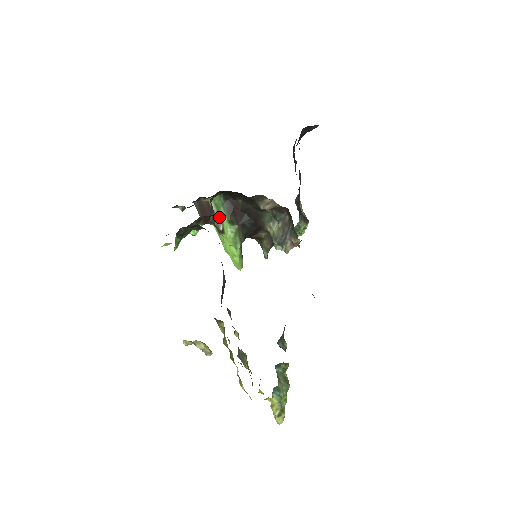
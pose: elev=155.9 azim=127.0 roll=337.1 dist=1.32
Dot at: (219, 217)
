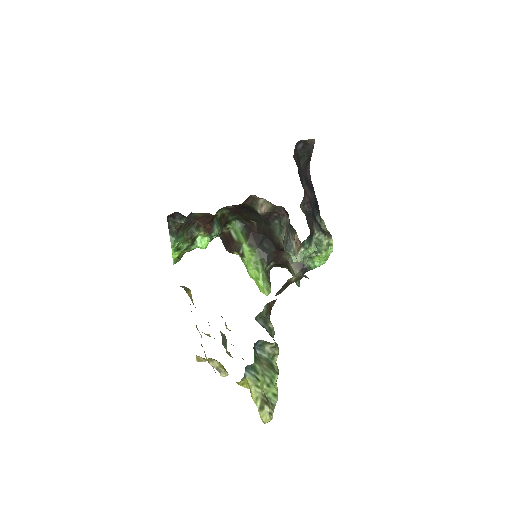
Dot at: (239, 243)
